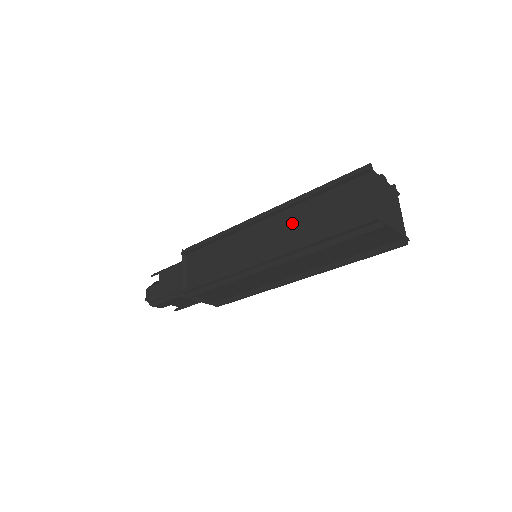
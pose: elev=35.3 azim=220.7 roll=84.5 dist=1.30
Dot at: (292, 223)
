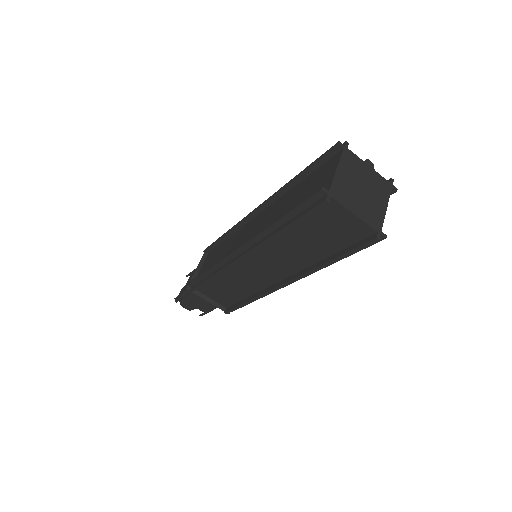
Dot at: (274, 211)
